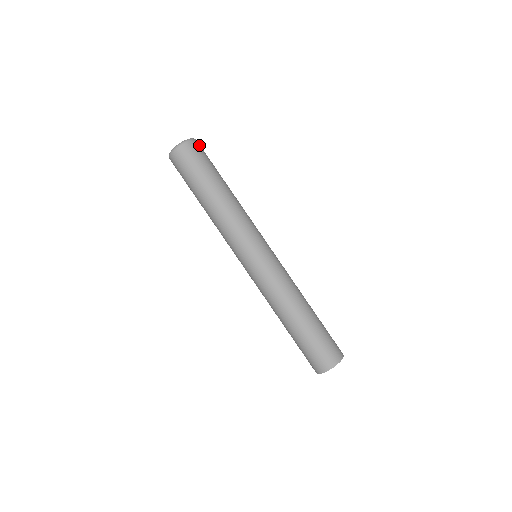
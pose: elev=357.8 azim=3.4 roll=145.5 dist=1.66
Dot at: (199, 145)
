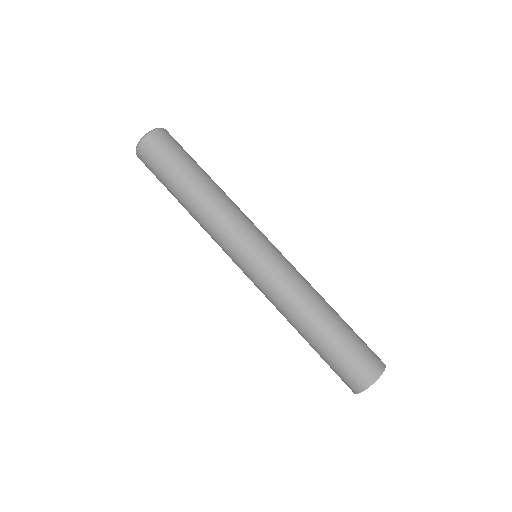
Dot at: (169, 134)
